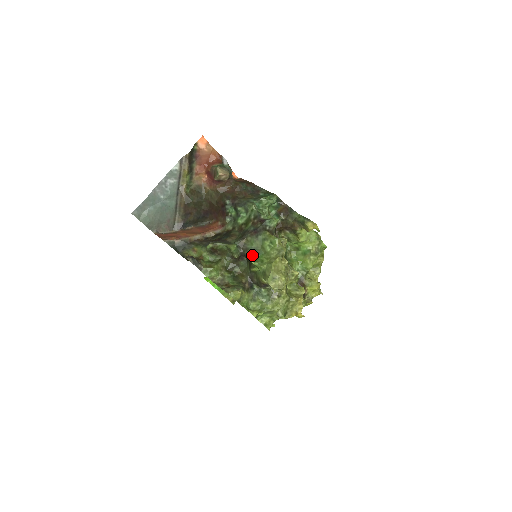
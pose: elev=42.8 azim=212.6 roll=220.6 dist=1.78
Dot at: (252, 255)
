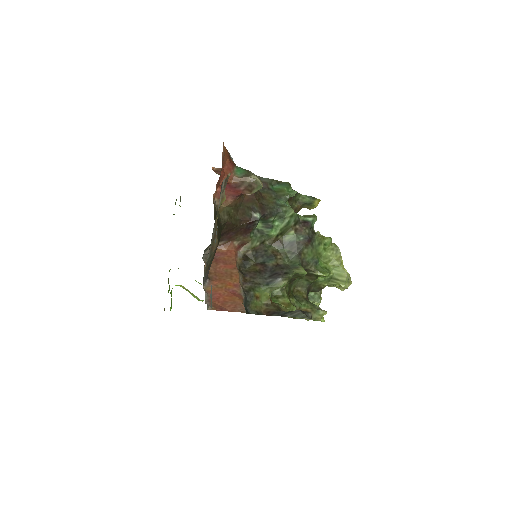
Dot at: (314, 267)
